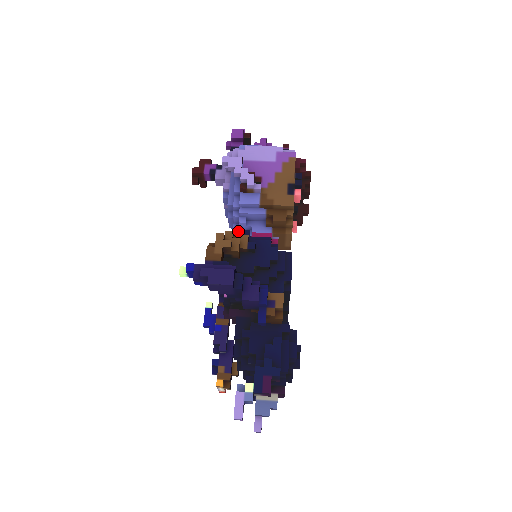
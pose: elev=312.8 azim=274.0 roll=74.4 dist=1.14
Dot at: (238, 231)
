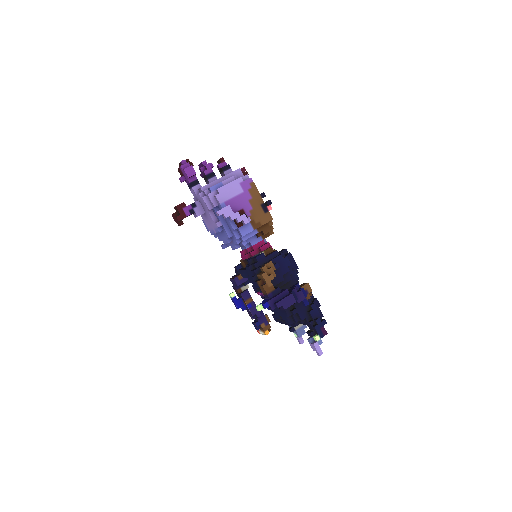
Dot at: (257, 258)
